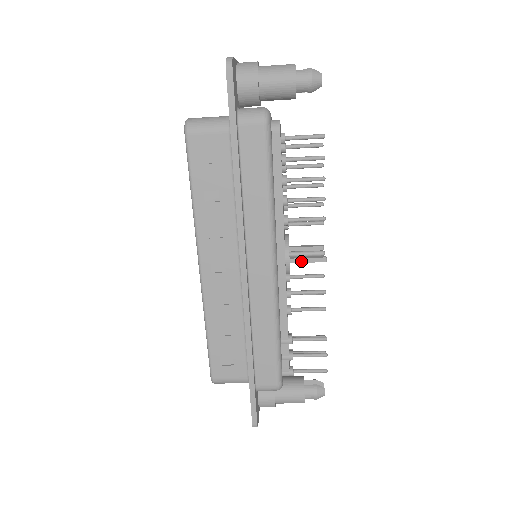
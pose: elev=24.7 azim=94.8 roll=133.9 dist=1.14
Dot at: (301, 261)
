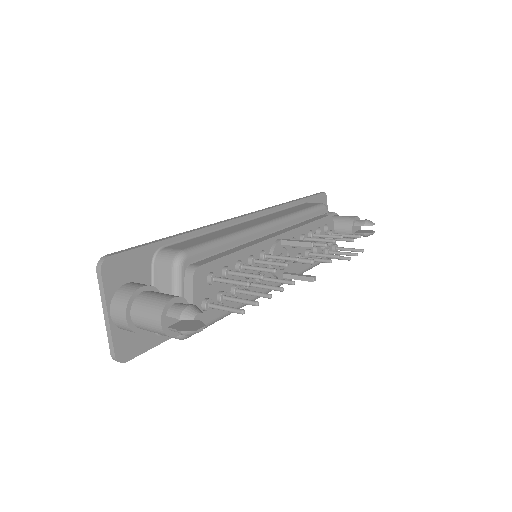
Dot at: (293, 278)
